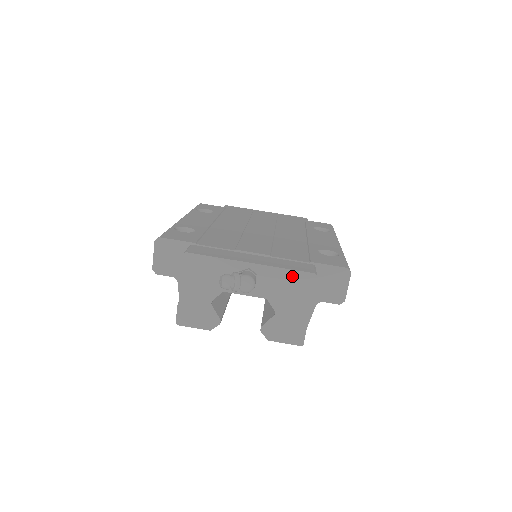
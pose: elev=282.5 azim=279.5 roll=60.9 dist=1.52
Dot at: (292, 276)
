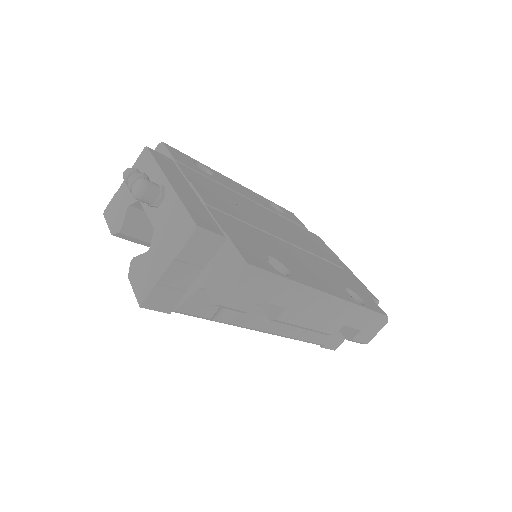
Dot at: (182, 216)
